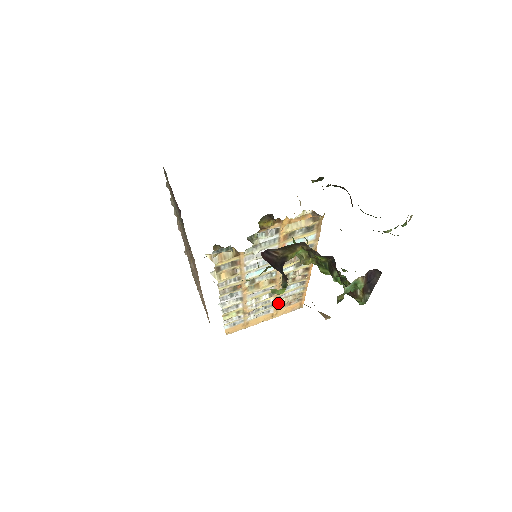
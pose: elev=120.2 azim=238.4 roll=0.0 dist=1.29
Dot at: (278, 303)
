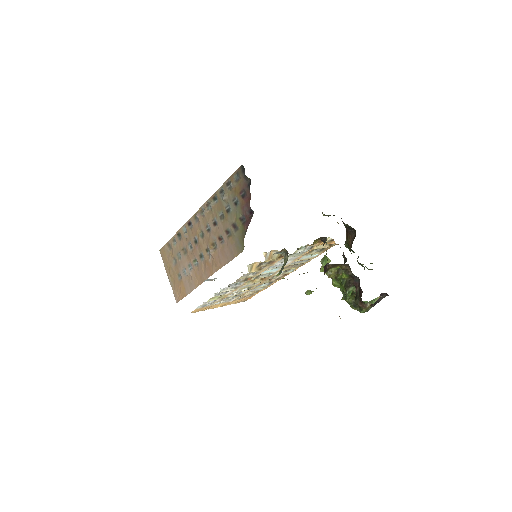
Dot at: occluded
